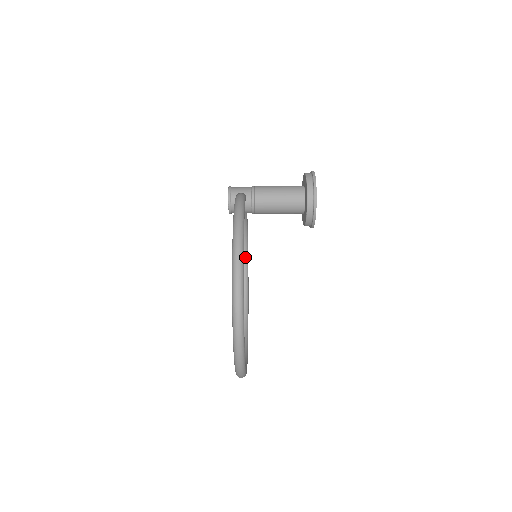
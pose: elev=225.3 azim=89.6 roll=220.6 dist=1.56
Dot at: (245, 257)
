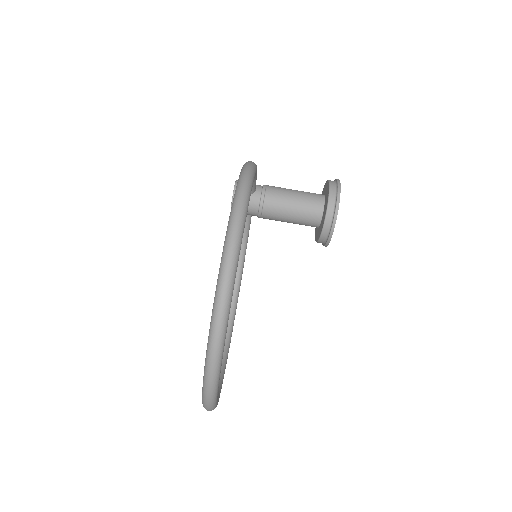
Dot at: (235, 294)
